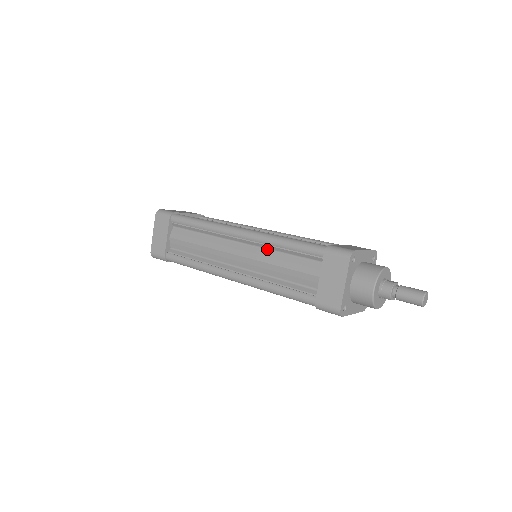
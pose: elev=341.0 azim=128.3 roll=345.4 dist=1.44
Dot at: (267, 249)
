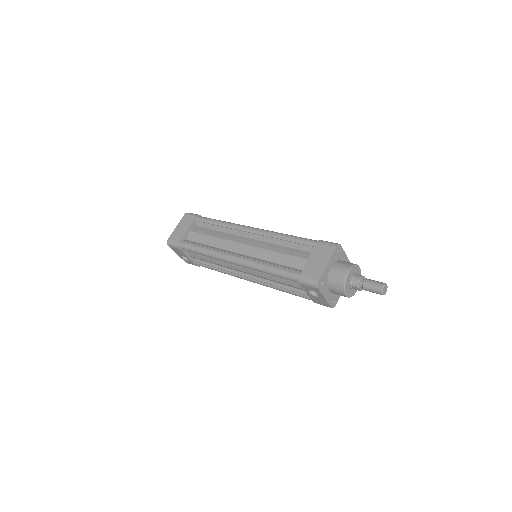
Dot at: (270, 242)
